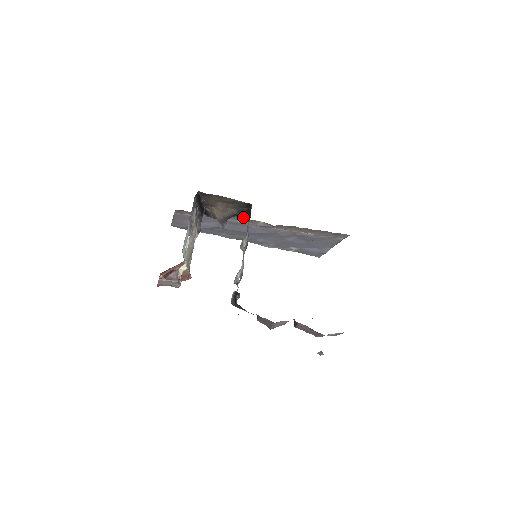
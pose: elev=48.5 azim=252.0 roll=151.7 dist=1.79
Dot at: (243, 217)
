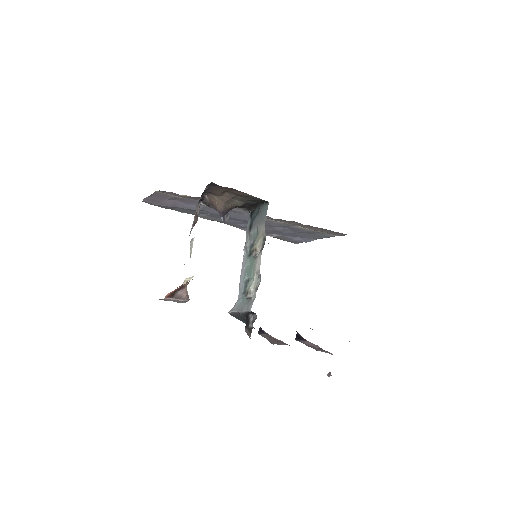
Dot at: occluded
